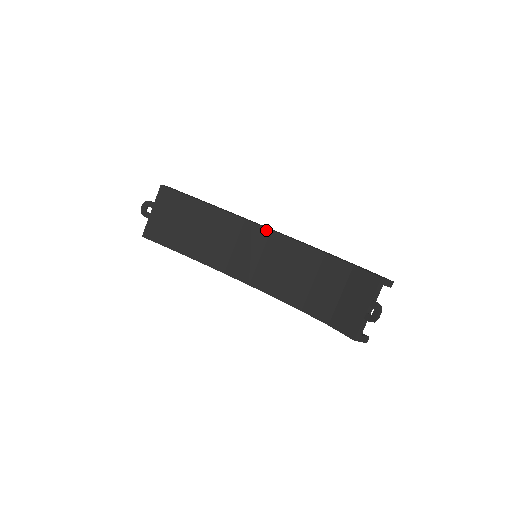
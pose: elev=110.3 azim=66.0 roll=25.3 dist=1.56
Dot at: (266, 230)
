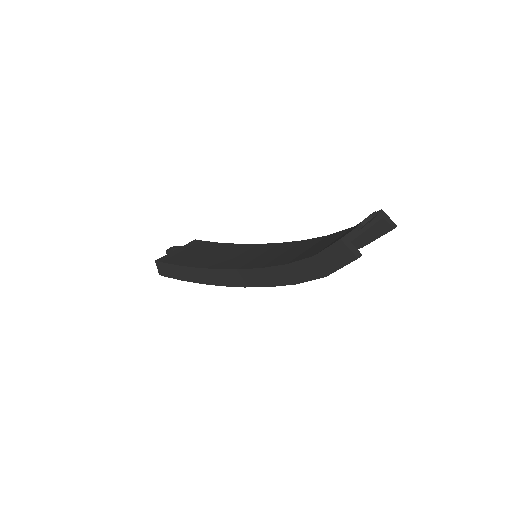
Dot at: (274, 244)
